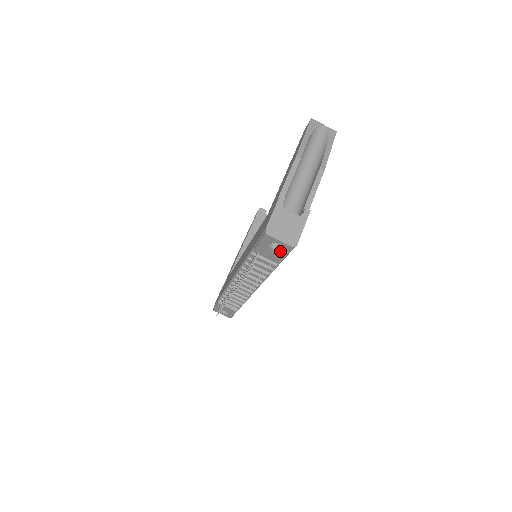
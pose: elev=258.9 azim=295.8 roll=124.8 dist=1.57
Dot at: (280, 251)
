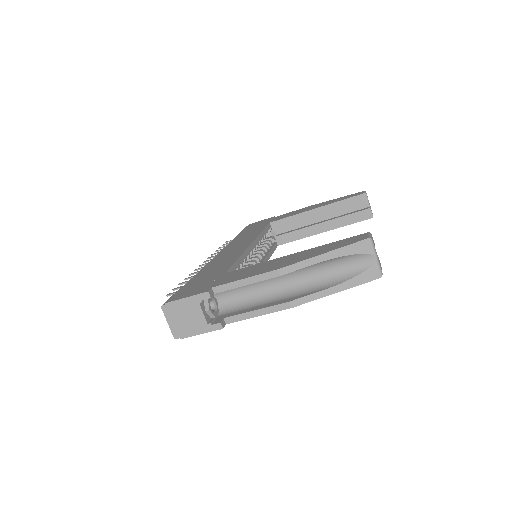
Dot at: occluded
